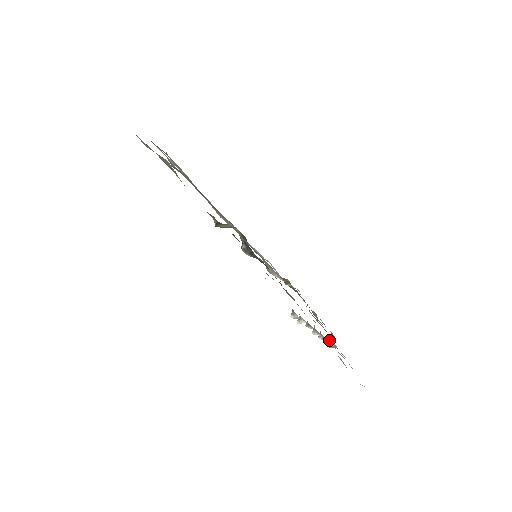
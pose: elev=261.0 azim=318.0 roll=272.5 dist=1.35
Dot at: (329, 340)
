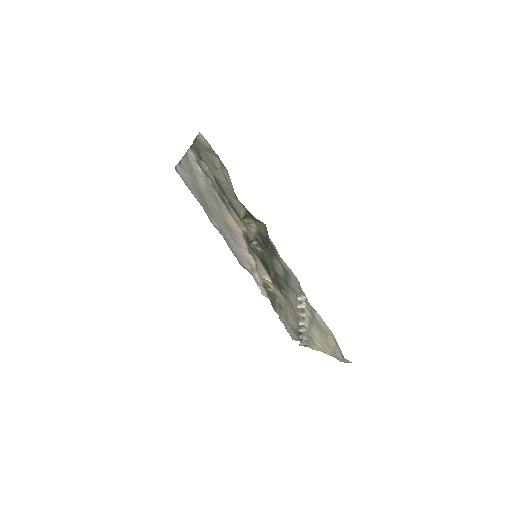
Dot at: (306, 335)
